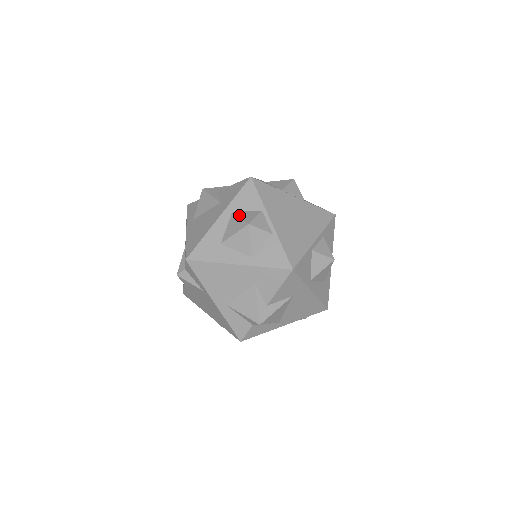
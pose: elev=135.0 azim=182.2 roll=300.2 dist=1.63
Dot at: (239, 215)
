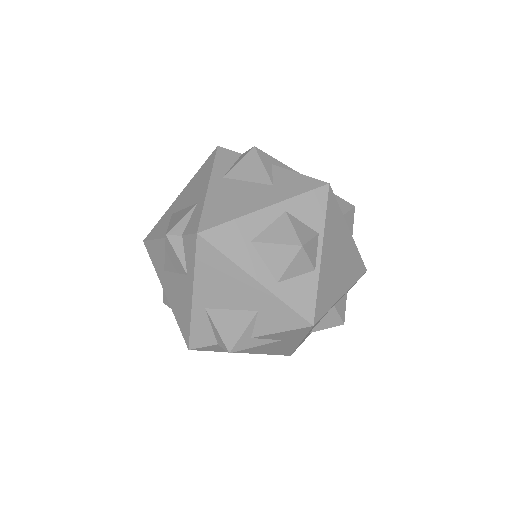
Dot at: (293, 223)
